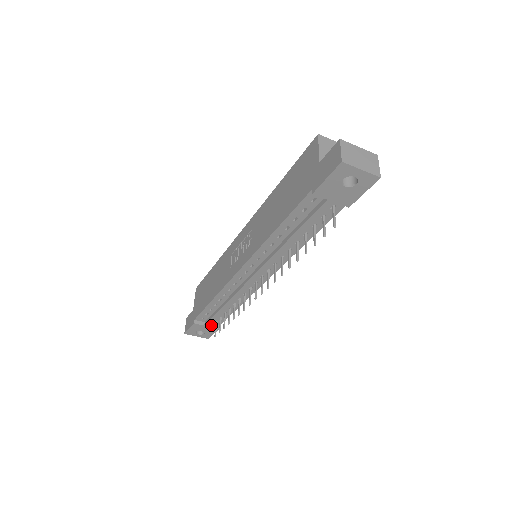
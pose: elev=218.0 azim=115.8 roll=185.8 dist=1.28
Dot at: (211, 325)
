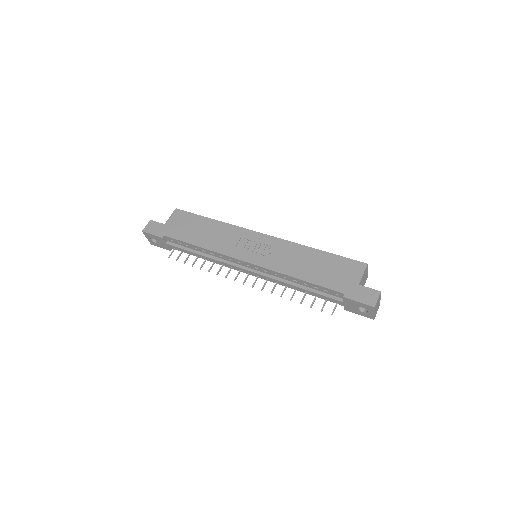
Dot at: occluded
